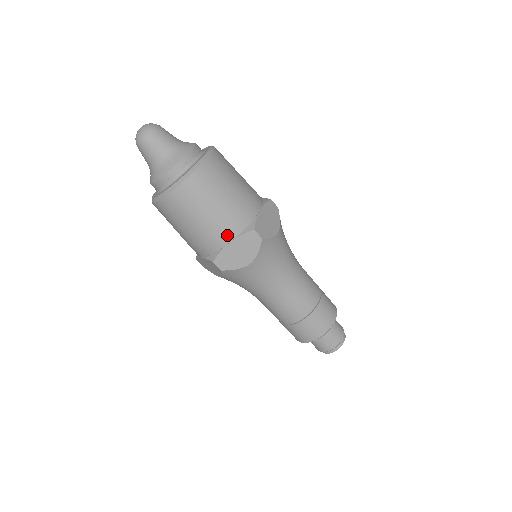
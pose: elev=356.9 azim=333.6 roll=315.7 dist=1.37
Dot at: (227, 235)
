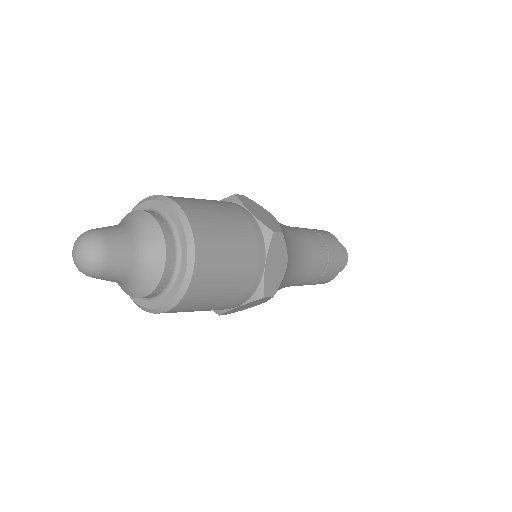
Dot at: (233, 306)
